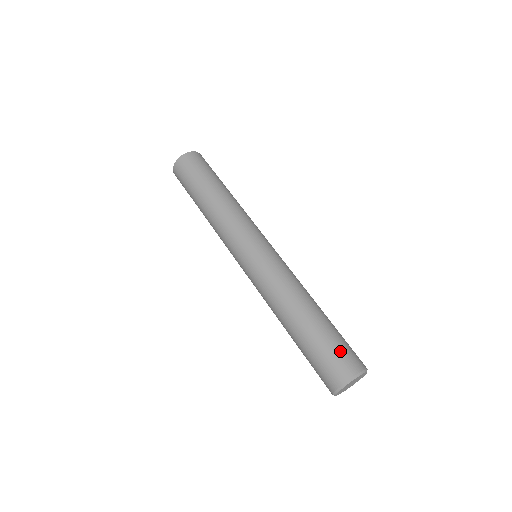
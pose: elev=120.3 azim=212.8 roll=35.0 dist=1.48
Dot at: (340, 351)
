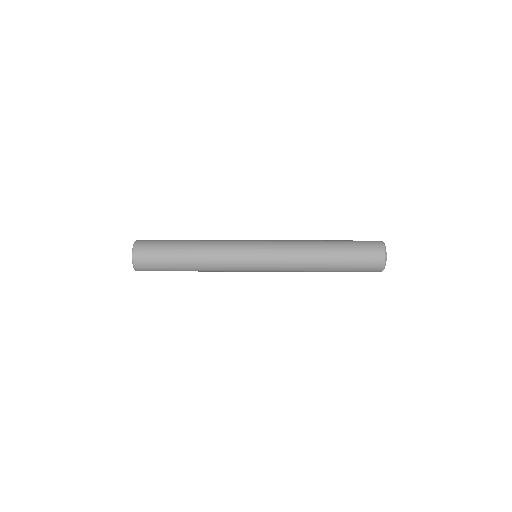
Dot at: (364, 243)
